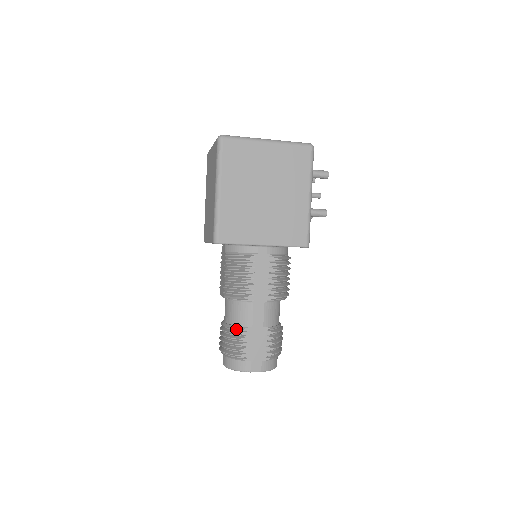
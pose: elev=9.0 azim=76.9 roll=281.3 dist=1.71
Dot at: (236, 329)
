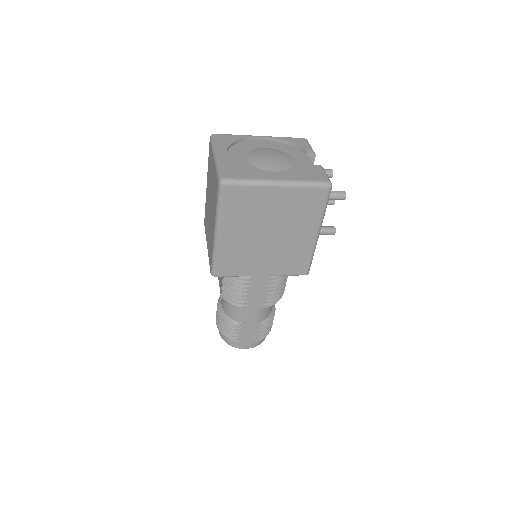
Dot at: (231, 320)
